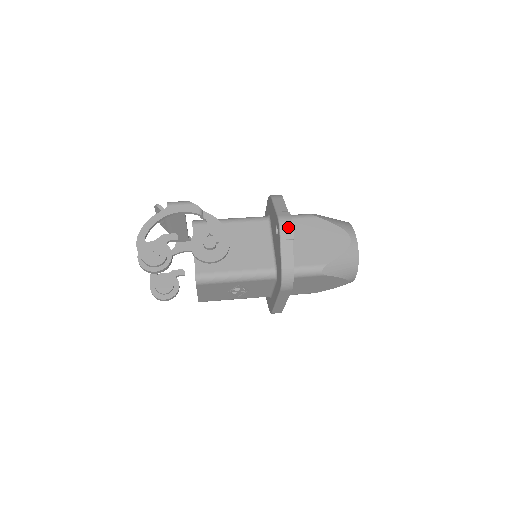
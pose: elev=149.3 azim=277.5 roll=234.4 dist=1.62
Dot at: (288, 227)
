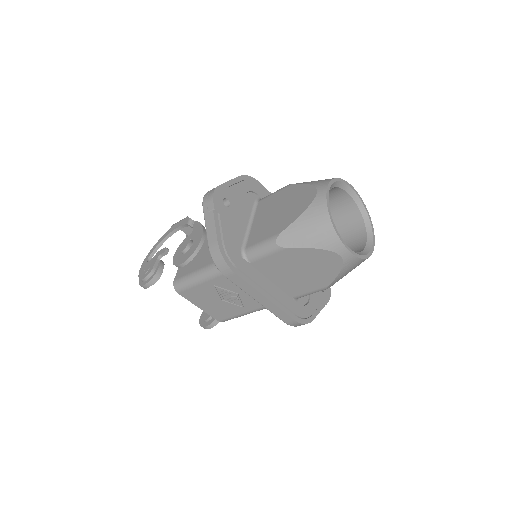
Dot at: (209, 198)
